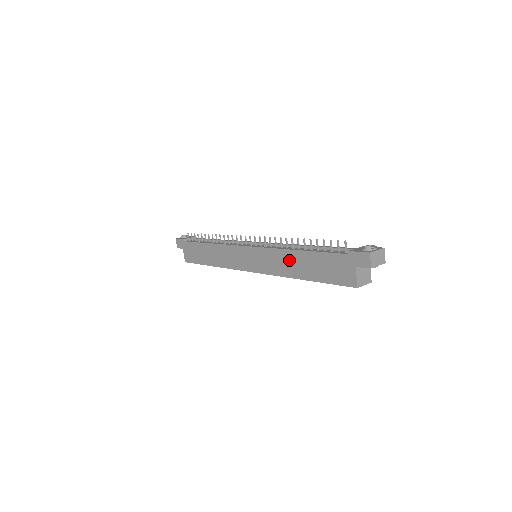
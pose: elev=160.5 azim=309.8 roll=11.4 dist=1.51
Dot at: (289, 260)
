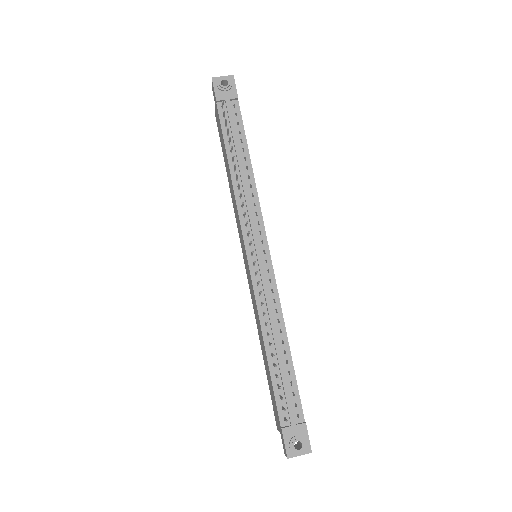
Dot at: (260, 332)
